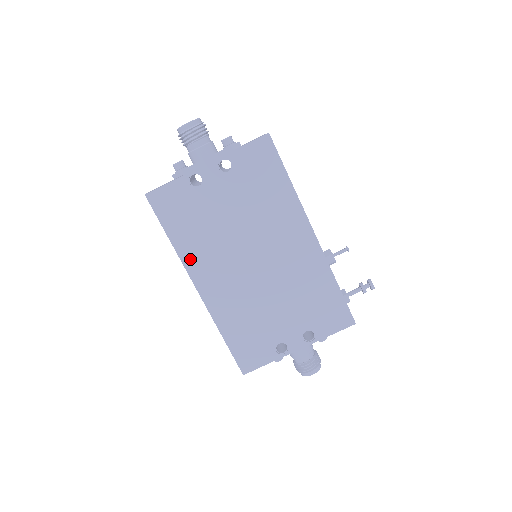
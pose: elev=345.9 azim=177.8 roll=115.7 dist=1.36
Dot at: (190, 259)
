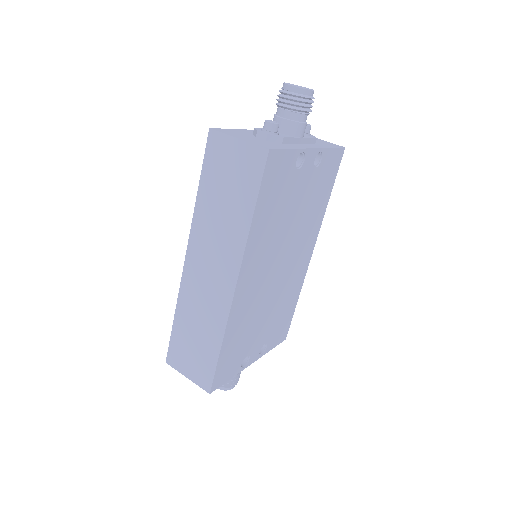
Dot at: (252, 247)
